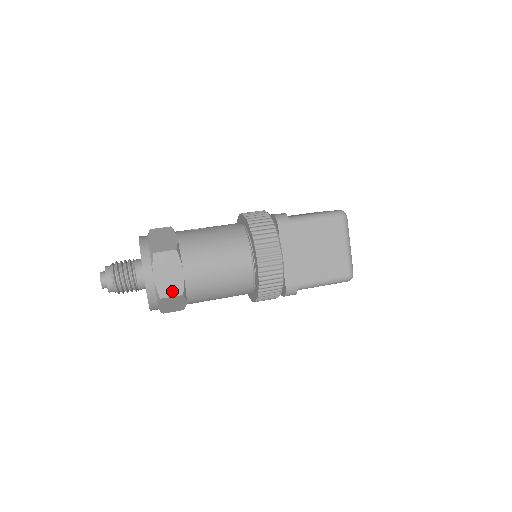
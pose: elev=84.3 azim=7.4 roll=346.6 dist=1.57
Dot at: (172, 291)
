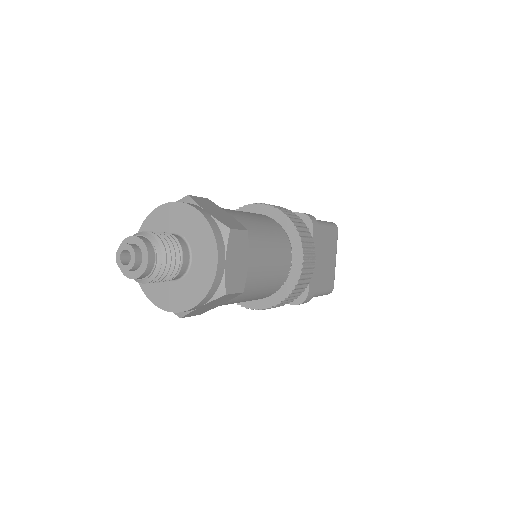
Dot at: (236, 285)
